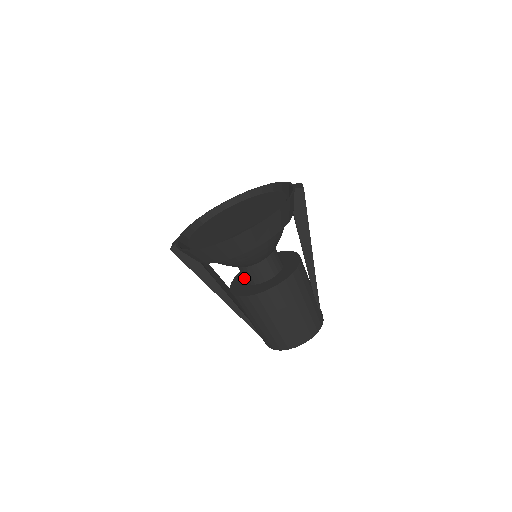
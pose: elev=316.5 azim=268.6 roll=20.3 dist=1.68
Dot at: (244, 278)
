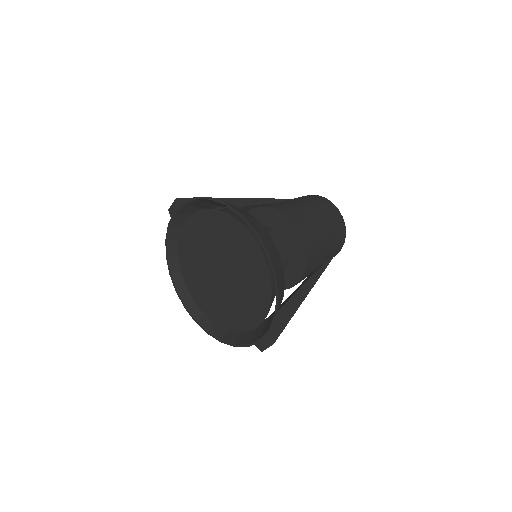
Dot at: occluded
